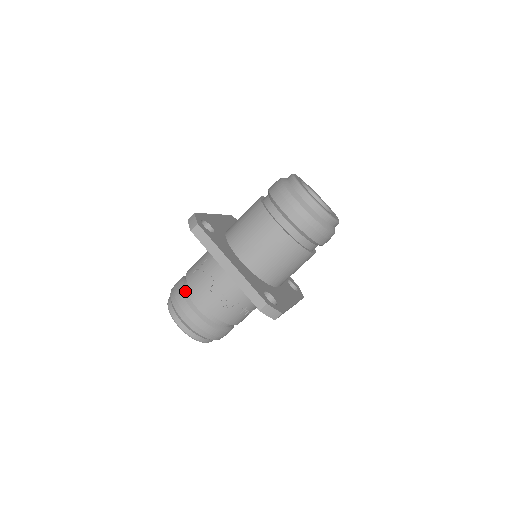
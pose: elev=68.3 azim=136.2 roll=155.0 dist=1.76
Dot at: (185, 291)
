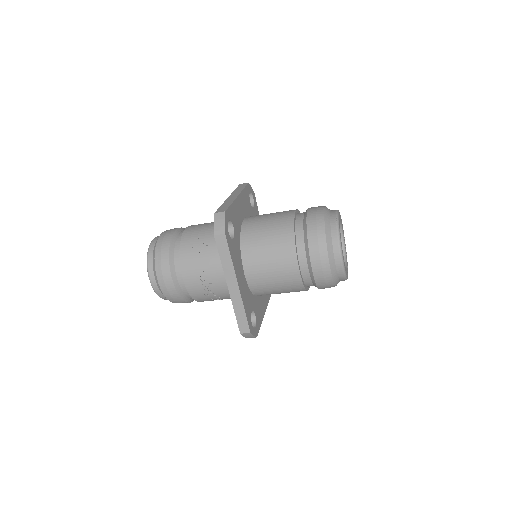
Dot at: (173, 259)
